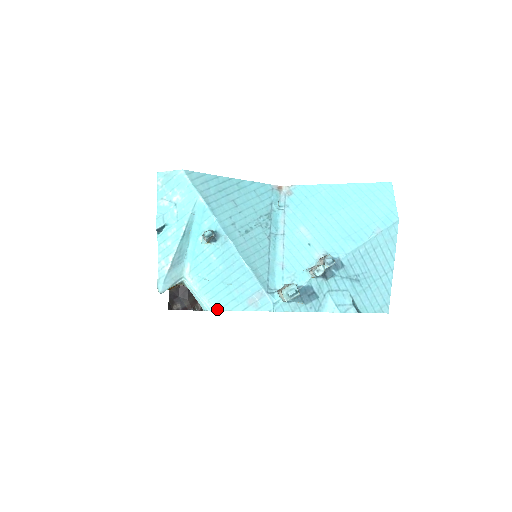
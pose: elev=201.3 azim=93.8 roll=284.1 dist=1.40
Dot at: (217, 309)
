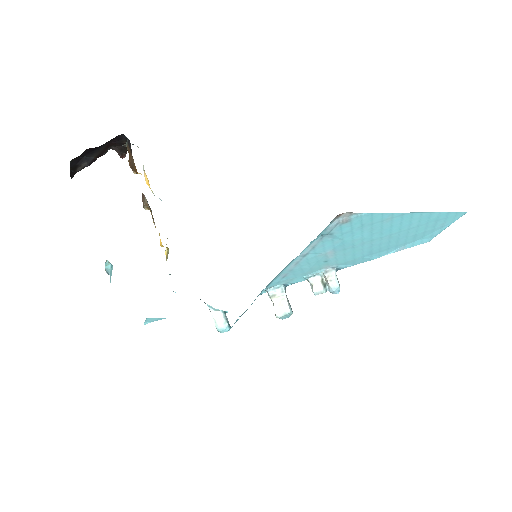
Dot at: occluded
